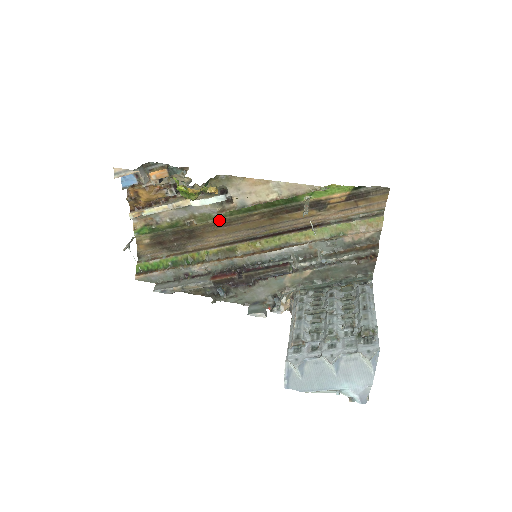
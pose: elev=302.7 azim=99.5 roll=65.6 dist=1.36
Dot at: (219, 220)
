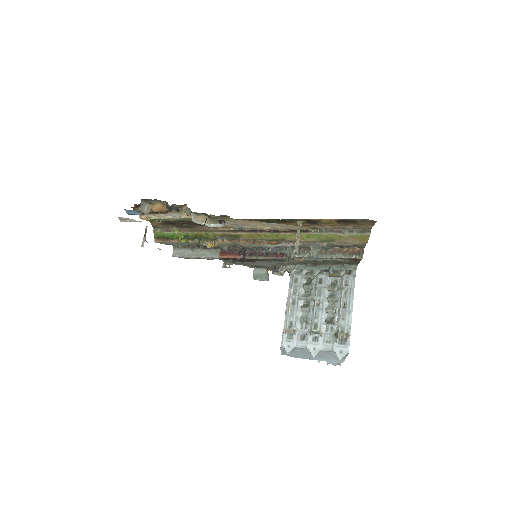
Dot at: occluded
